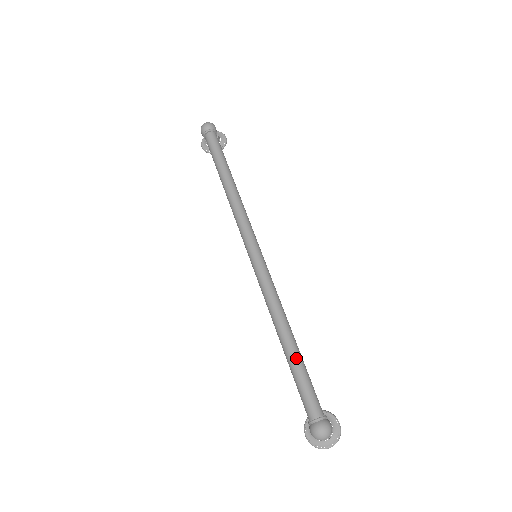
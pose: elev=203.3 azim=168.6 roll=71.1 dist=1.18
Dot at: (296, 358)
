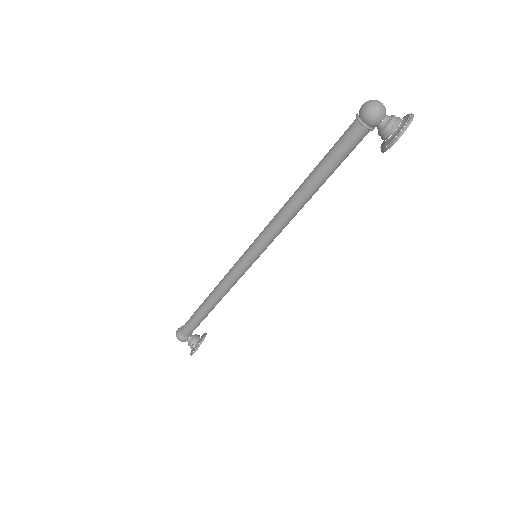
Dot at: (315, 167)
